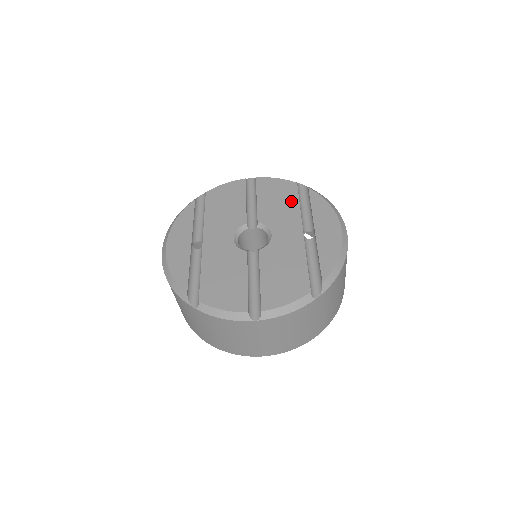
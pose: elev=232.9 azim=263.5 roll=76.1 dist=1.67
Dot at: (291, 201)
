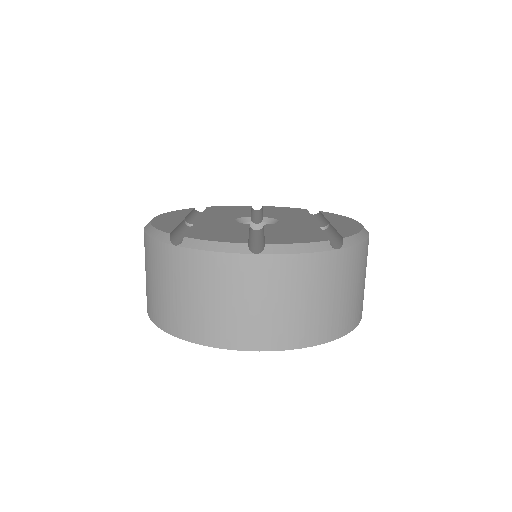
Dot at: (301, 213)
